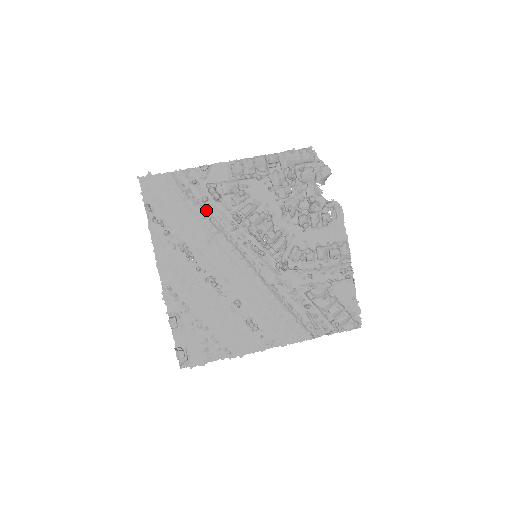
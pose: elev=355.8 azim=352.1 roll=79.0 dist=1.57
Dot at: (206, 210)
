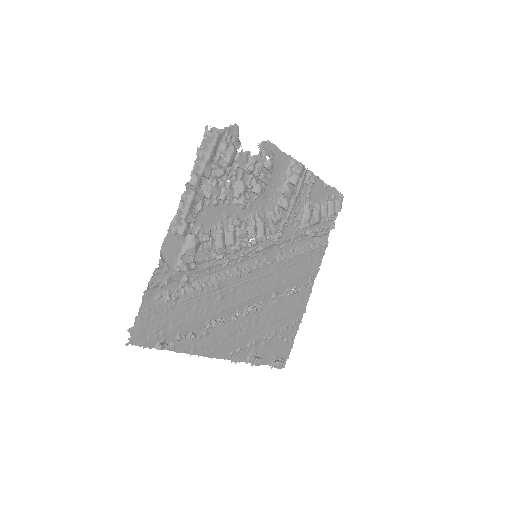
Dot at: (194, 283)
